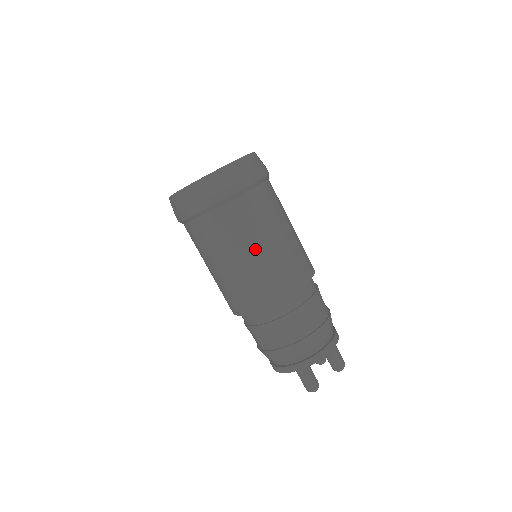
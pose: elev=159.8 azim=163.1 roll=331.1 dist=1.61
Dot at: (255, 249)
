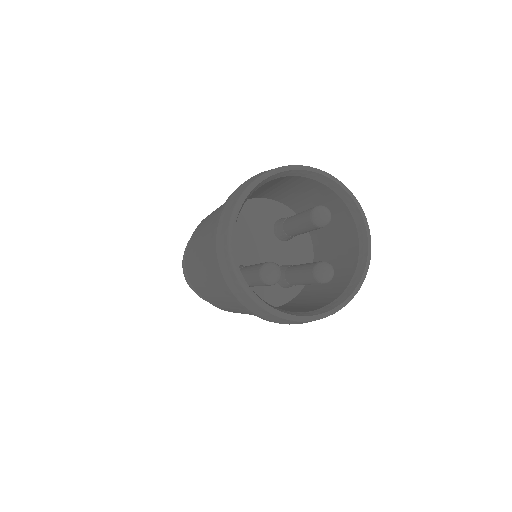
Dot at: occluded
